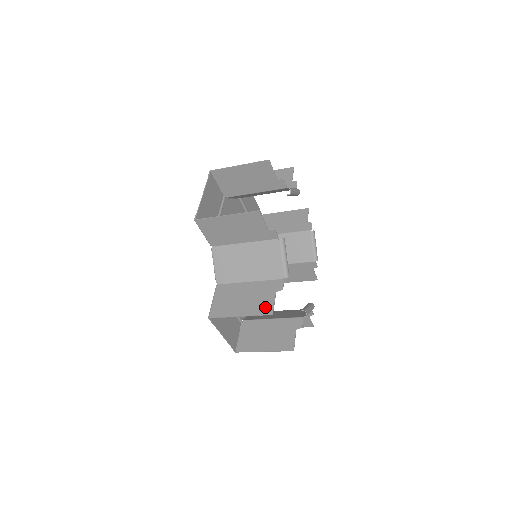
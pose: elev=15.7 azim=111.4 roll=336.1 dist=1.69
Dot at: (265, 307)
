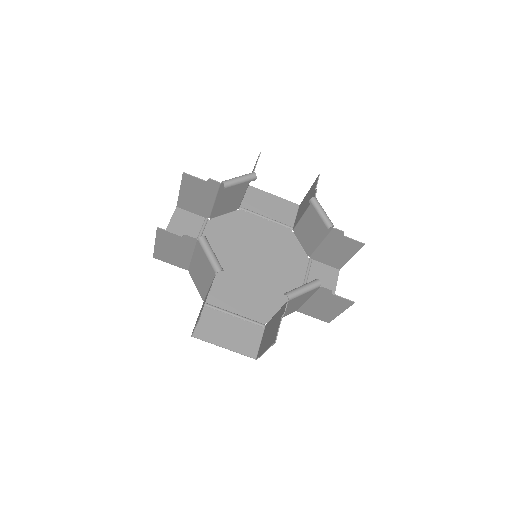
Dot at: occluded
